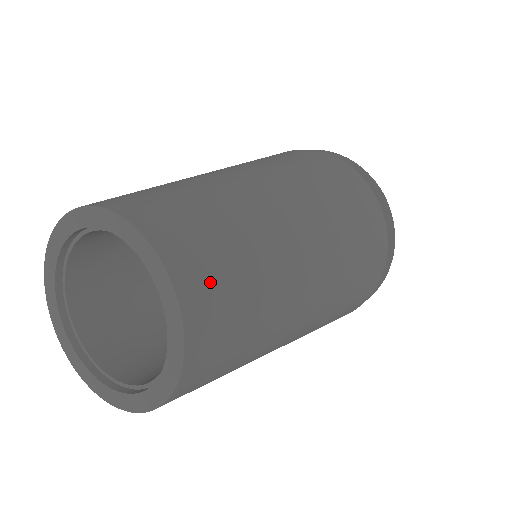
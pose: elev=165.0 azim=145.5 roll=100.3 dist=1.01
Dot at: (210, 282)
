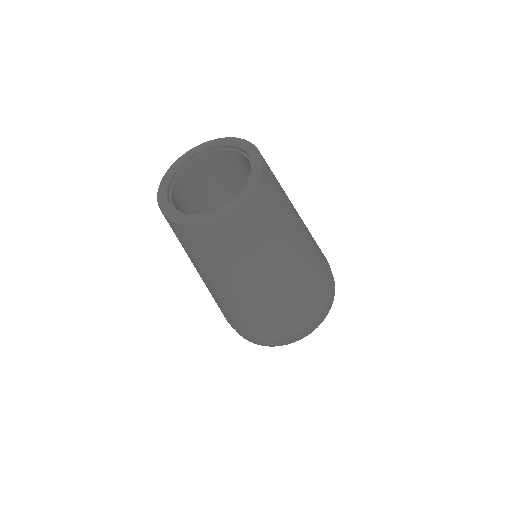
Dot at: occluded
